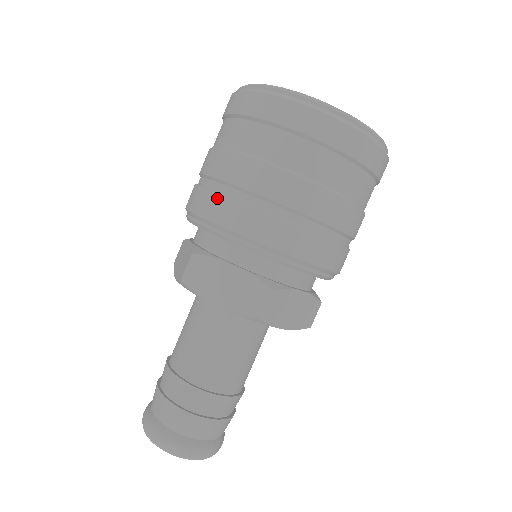
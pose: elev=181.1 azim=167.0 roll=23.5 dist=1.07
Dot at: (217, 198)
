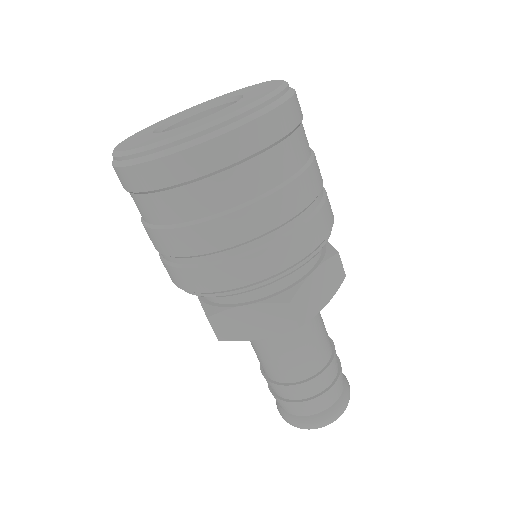
Dot at: (279, 247)
